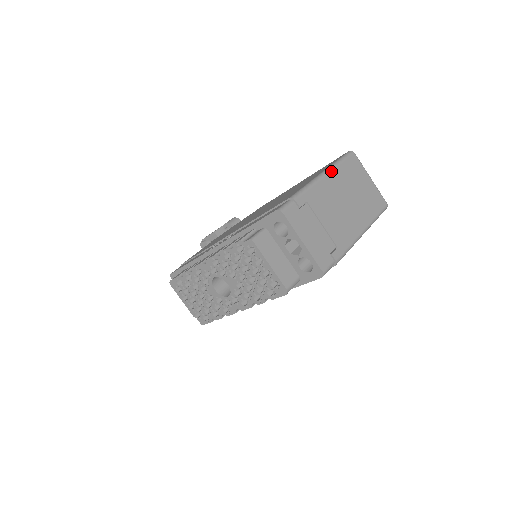
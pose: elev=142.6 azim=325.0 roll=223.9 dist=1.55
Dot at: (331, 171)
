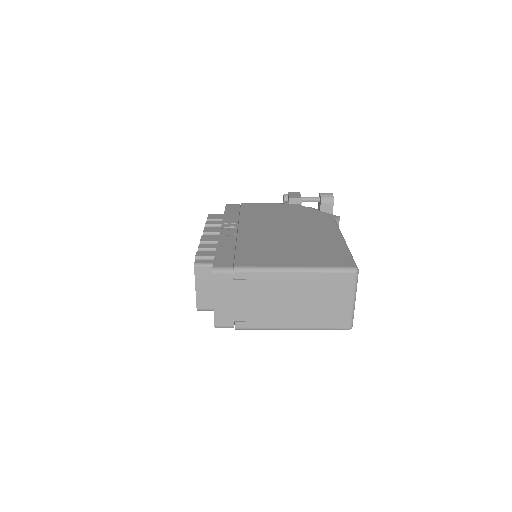
Dot at: (303, 272)
